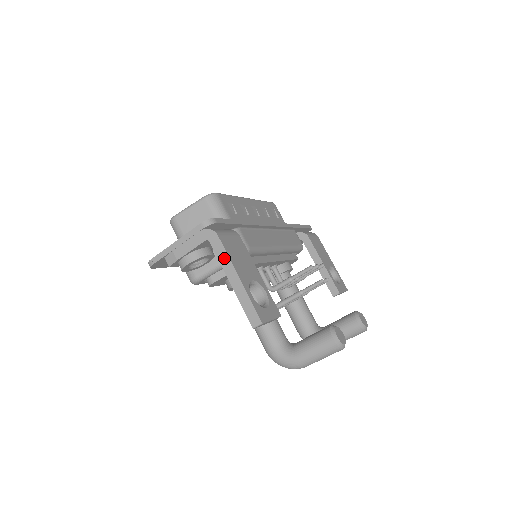
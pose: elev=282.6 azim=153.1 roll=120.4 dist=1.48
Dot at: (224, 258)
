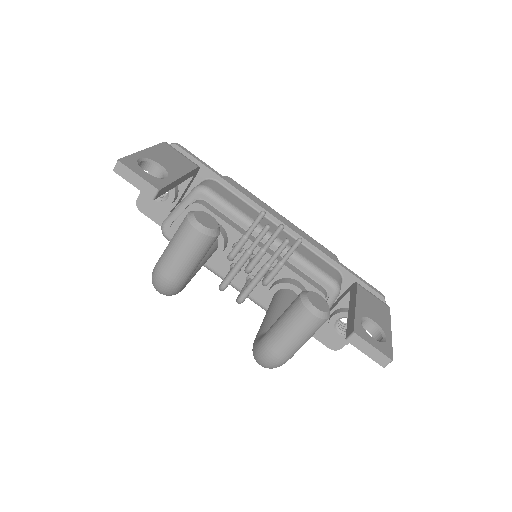
Dot at: occluded
